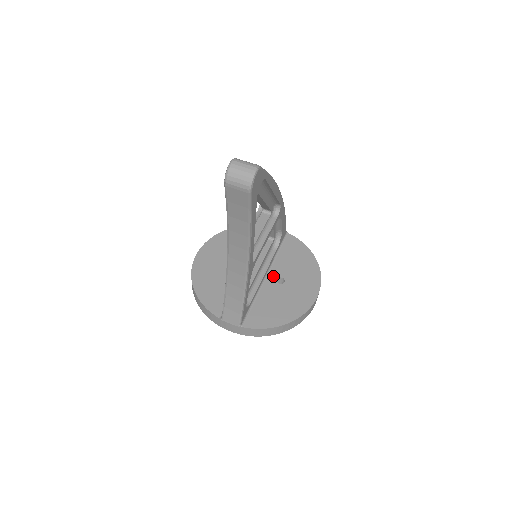
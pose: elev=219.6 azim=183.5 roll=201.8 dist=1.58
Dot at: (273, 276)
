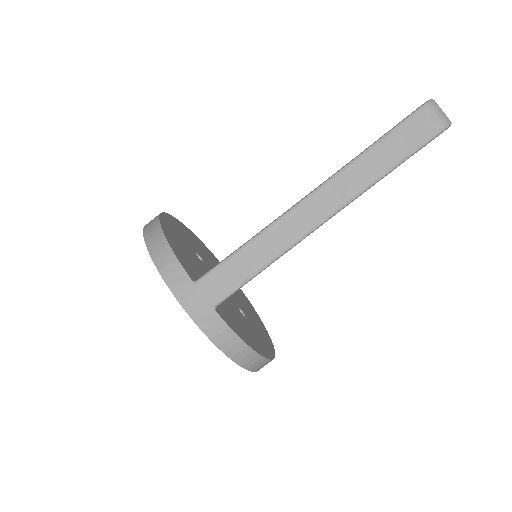
Dot at: (235, 302)
